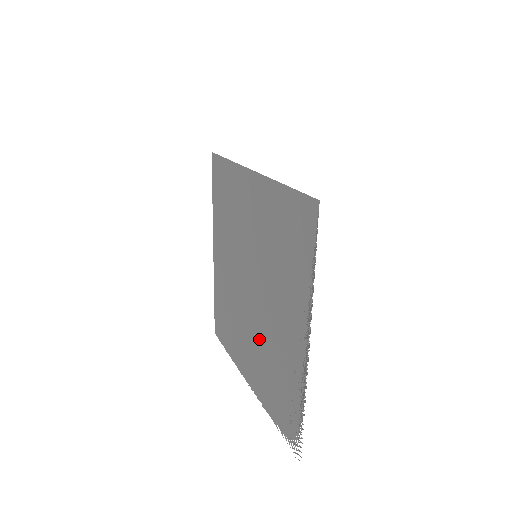
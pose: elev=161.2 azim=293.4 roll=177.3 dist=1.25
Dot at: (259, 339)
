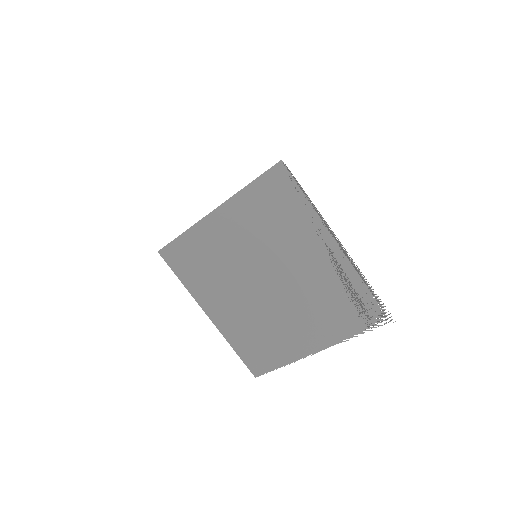
Dot at: (301, 303)
